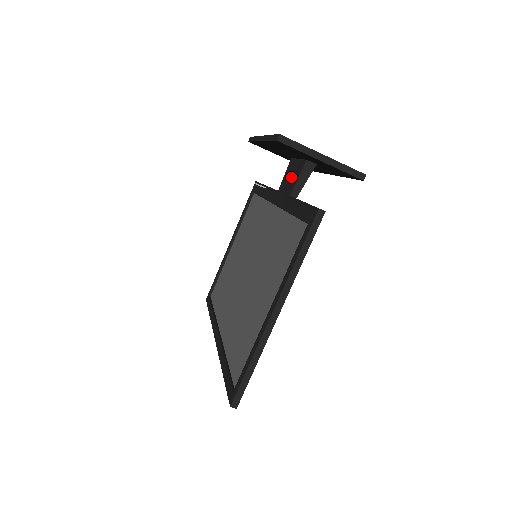
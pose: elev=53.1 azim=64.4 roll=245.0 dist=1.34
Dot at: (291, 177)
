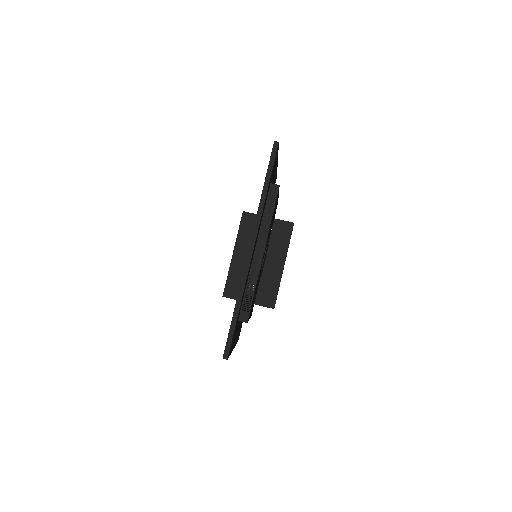
Dot at: occluded
